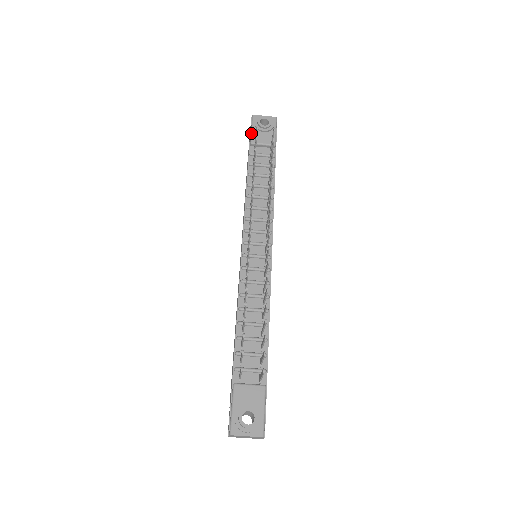
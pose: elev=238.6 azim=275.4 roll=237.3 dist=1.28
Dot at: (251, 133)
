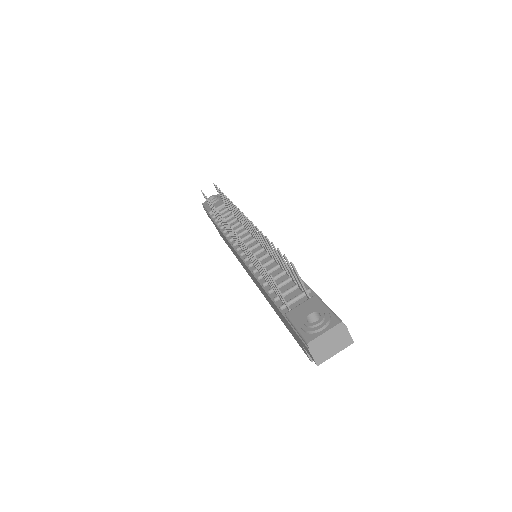
Dot at: (206, 210)
